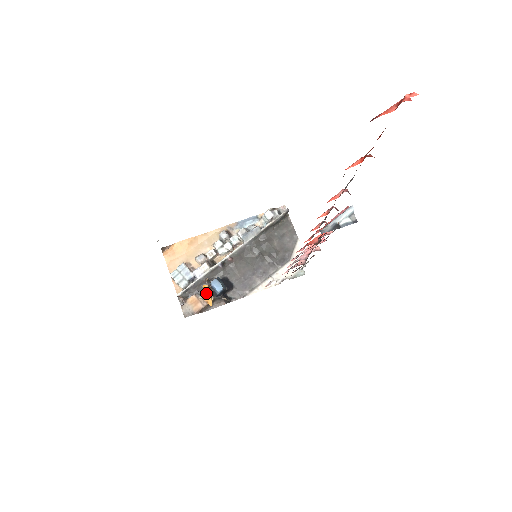
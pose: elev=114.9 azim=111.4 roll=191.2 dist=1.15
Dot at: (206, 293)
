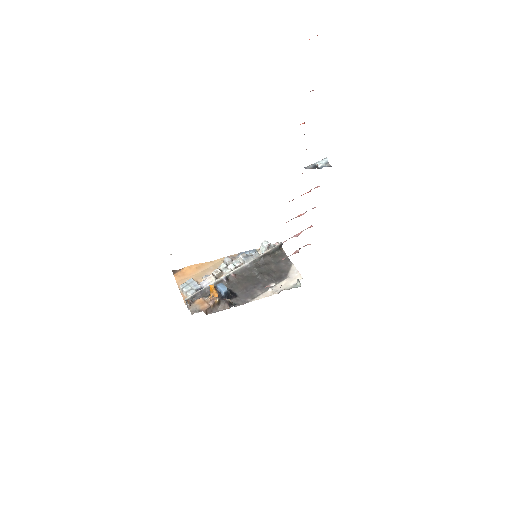
Dot at: (212, 290)
